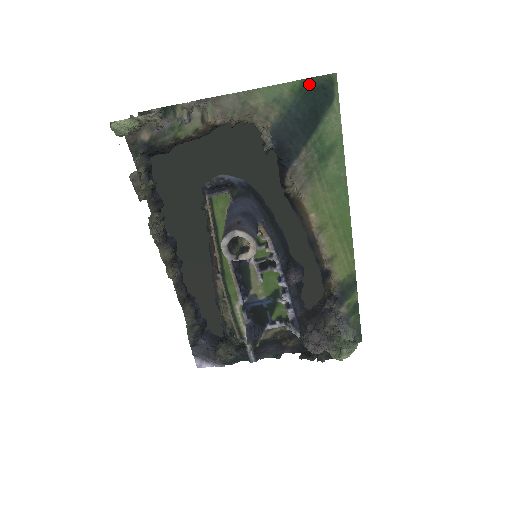
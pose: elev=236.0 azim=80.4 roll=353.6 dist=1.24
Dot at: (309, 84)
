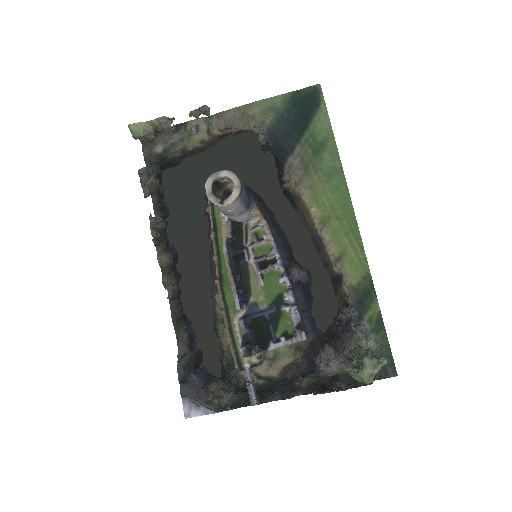
Dot at: (298, 94)
